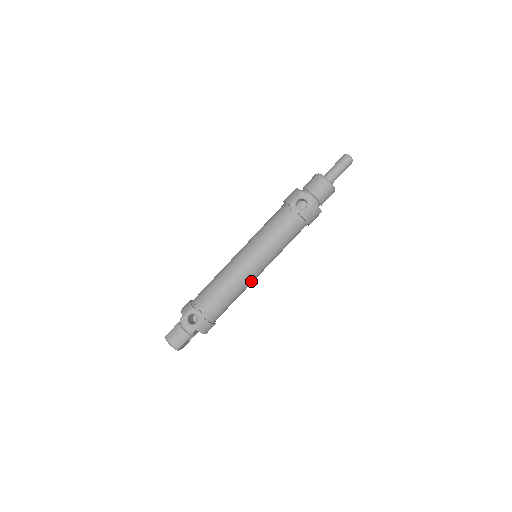
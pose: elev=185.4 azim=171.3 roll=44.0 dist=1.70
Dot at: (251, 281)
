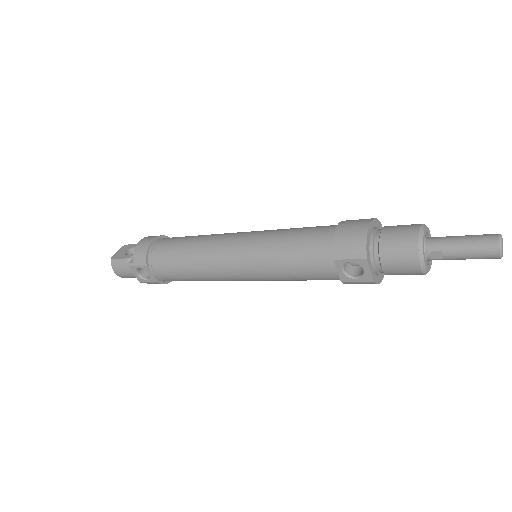
Dot at: occluded
